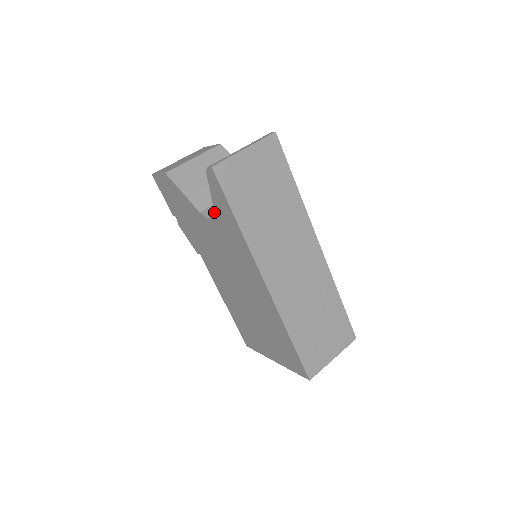
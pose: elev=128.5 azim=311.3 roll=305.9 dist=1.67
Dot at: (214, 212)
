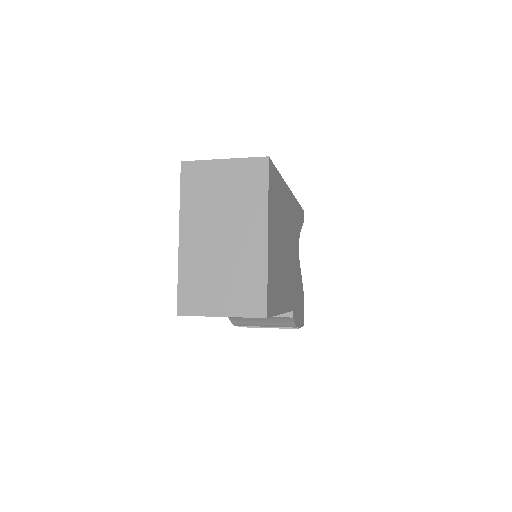
Dot at: occluded
